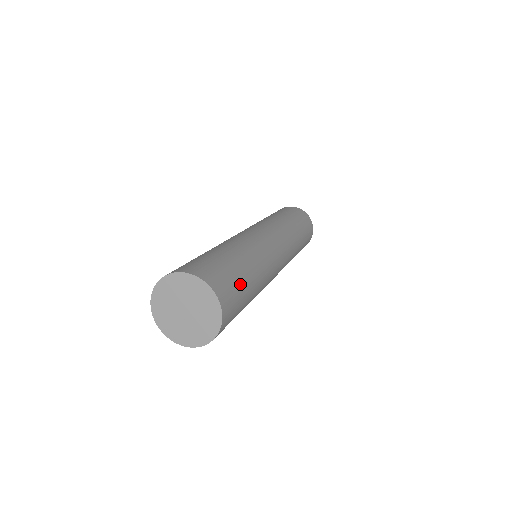
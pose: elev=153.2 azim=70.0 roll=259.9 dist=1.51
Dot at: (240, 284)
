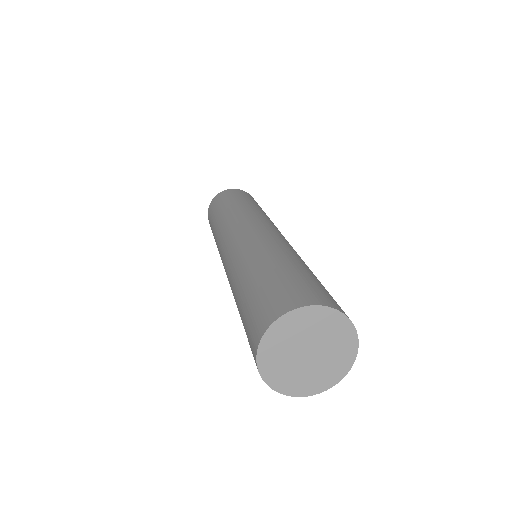
Dot at: occluded
